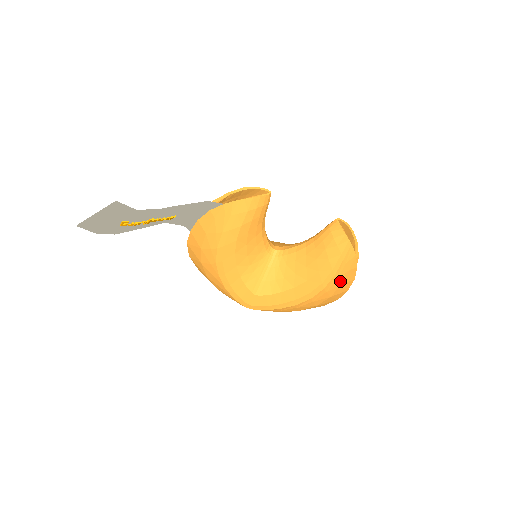
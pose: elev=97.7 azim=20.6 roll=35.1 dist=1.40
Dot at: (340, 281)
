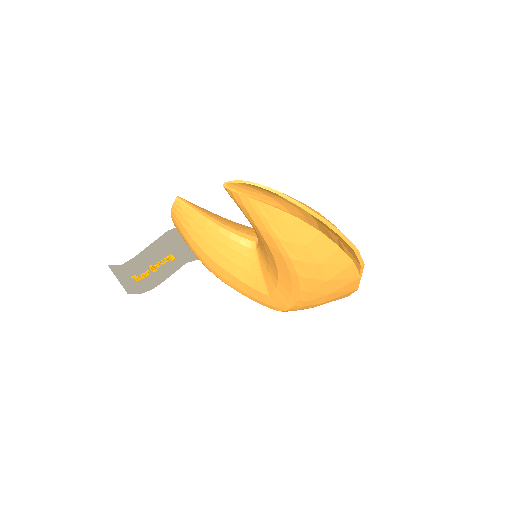
Dot at: (299, 242)
